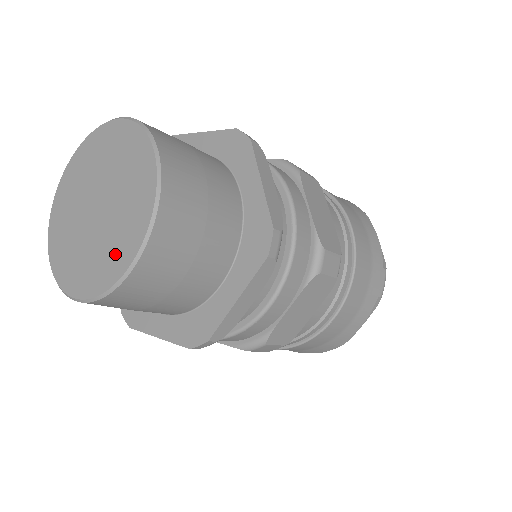
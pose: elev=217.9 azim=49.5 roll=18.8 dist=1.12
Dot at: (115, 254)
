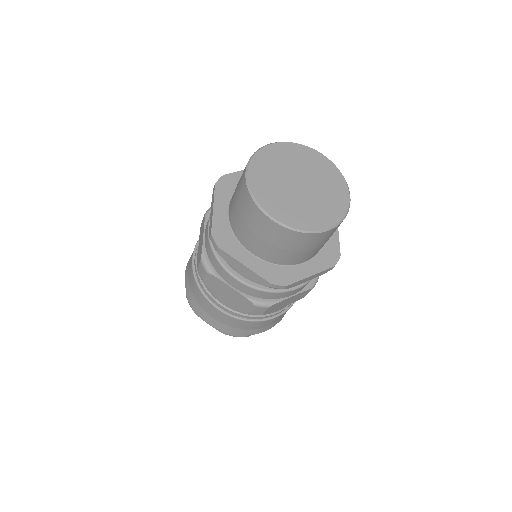
Dot at: (315, 217)
